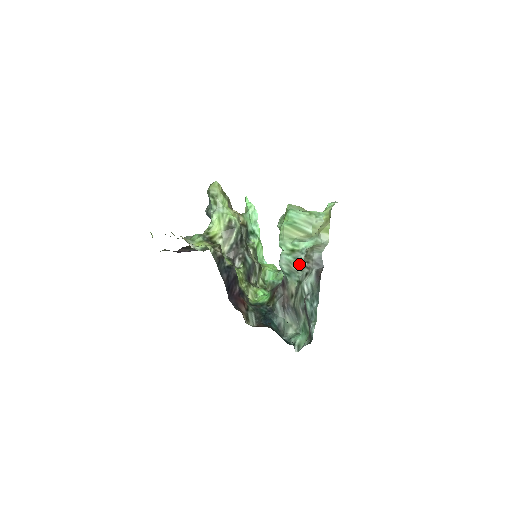
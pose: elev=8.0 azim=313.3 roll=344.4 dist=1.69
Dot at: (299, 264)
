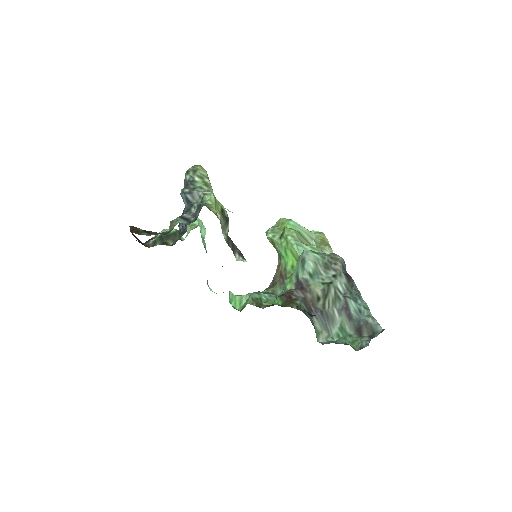
Dot at: (326, 265)
